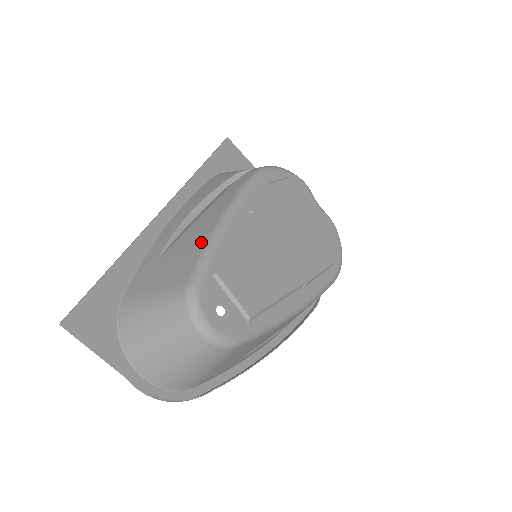
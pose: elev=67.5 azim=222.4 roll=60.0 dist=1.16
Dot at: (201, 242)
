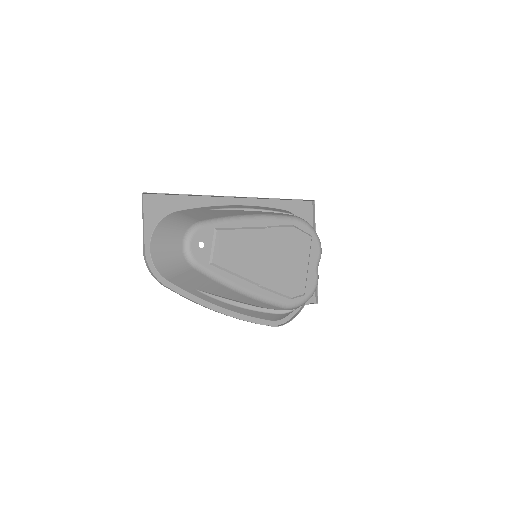
Dot at: (228, 215)
